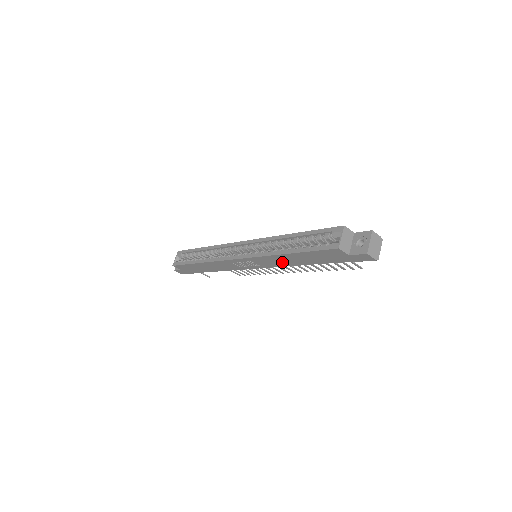
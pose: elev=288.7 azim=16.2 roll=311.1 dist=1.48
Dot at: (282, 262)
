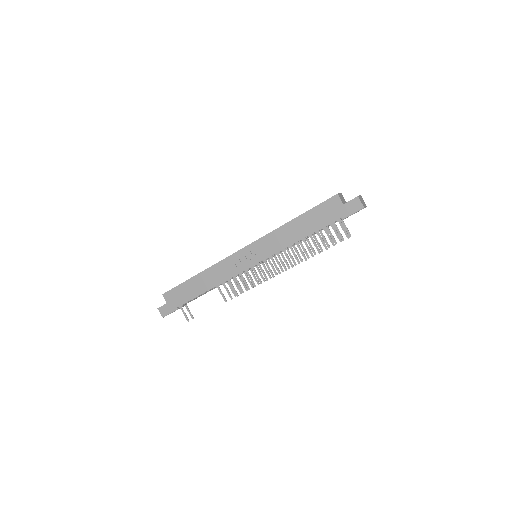
Dot at: (283, 240)
